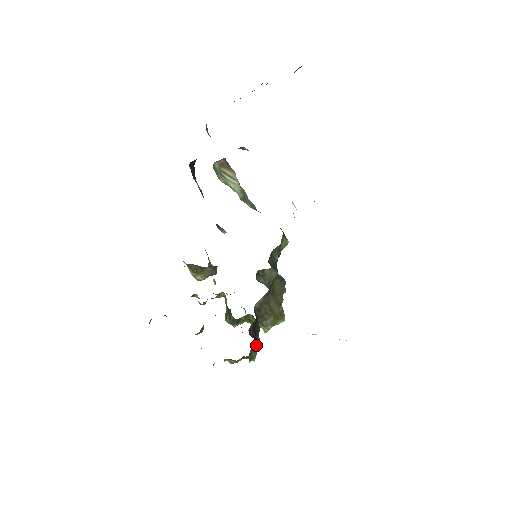
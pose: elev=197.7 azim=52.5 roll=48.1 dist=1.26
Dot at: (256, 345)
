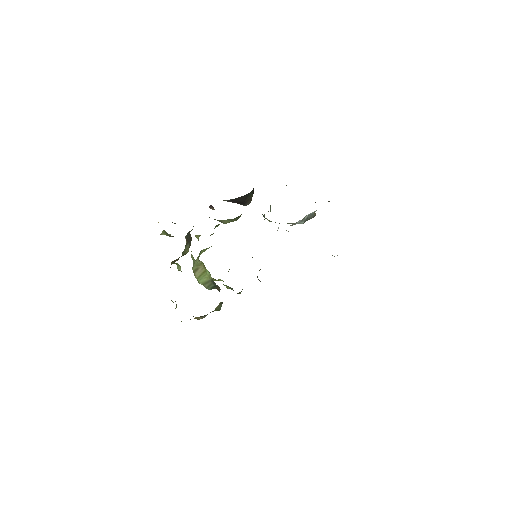
Dot at: occluded
